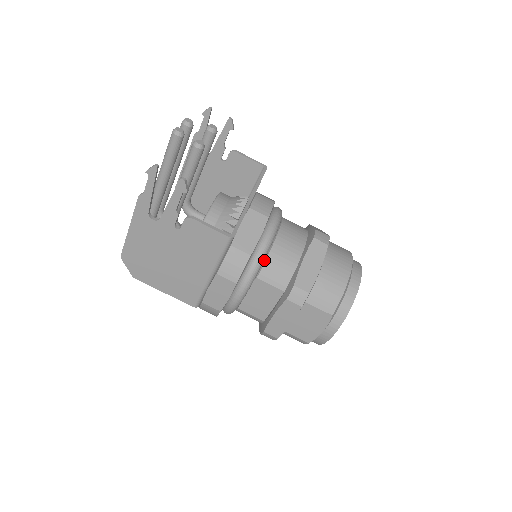
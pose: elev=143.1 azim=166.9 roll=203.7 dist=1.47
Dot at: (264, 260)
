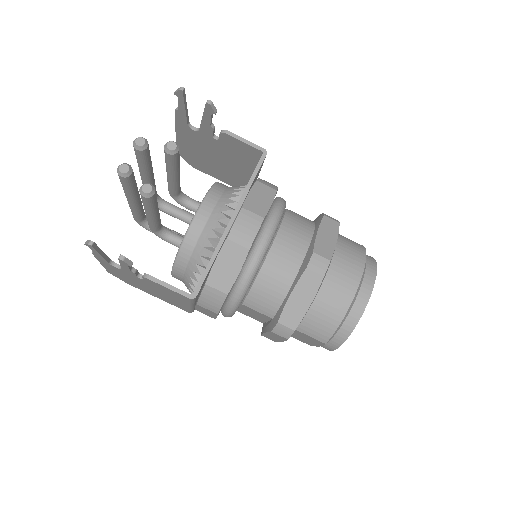
Dot at: (248, 289)
